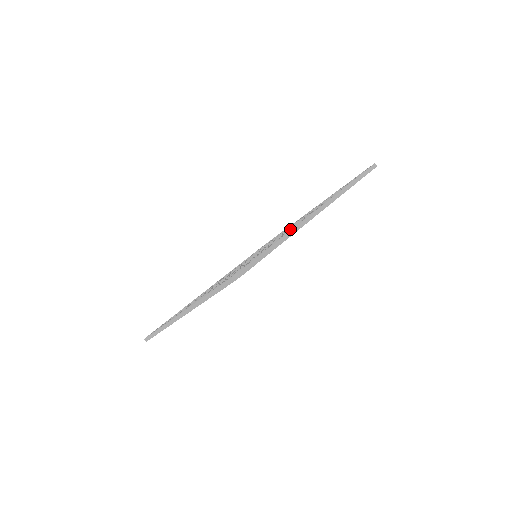
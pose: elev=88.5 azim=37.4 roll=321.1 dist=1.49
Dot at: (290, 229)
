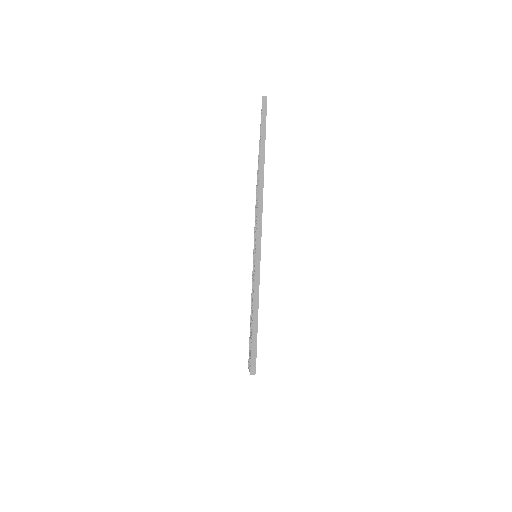
Dot at: occluded
